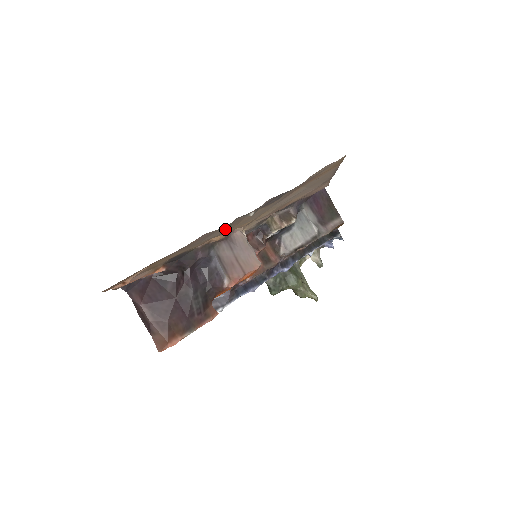
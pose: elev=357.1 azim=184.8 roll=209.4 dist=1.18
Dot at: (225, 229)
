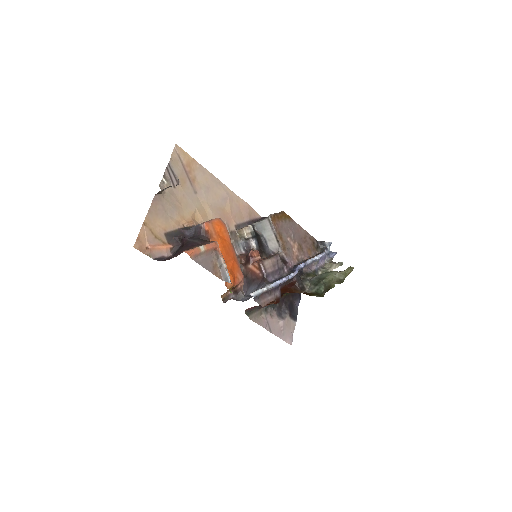
Dot at: (173, 205)
